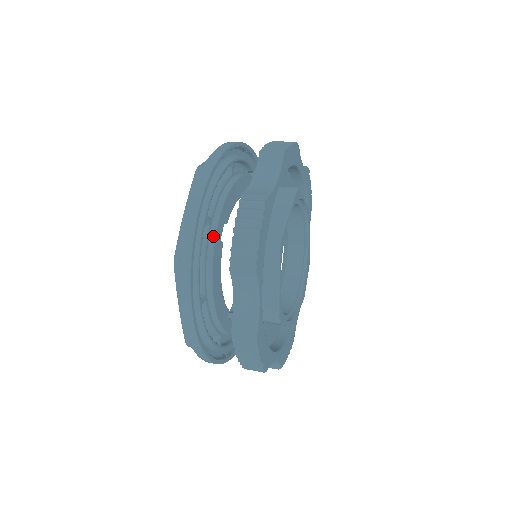
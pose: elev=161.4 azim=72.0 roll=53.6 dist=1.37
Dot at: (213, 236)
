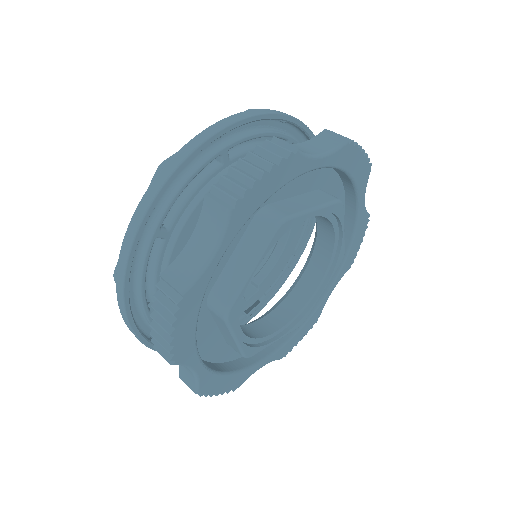
Dot at: (219, 177)
